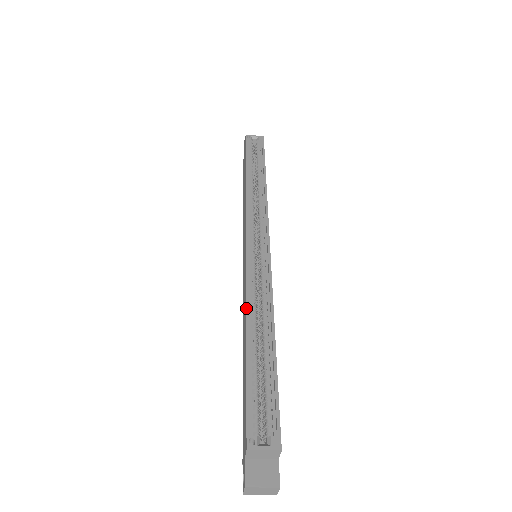
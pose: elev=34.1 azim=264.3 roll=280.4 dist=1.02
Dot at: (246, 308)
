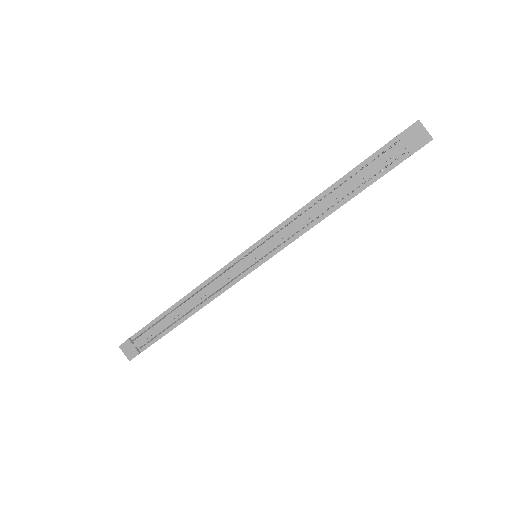
Dot at: occluded
